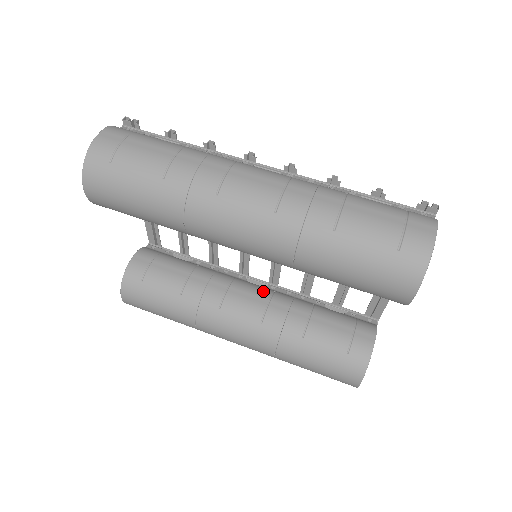
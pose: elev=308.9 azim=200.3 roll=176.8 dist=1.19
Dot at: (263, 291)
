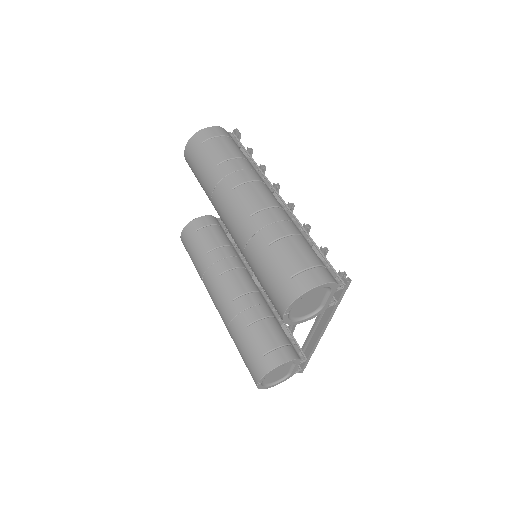
Dot at: (252, 286)
